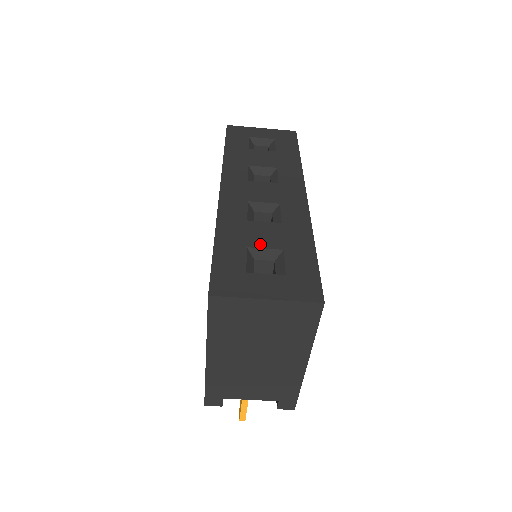
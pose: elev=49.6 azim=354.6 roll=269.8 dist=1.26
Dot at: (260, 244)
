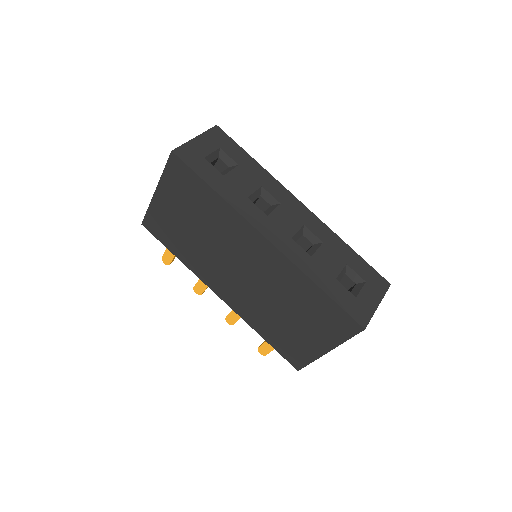
Dot at: (337, 270)
